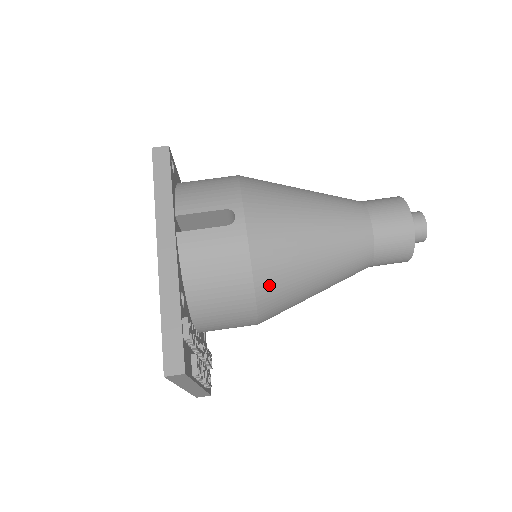
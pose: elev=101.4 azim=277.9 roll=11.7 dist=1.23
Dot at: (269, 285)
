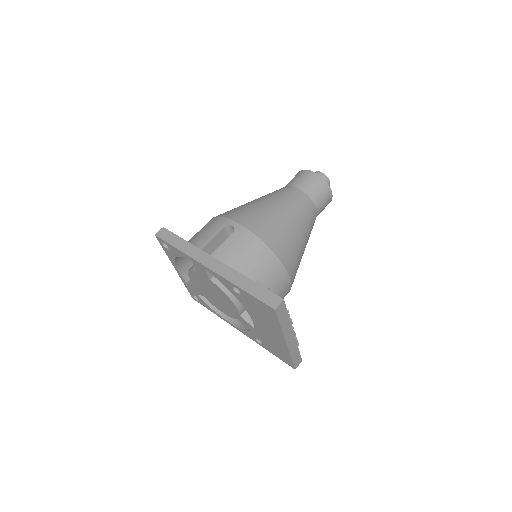
Dot at: (280, 248)
